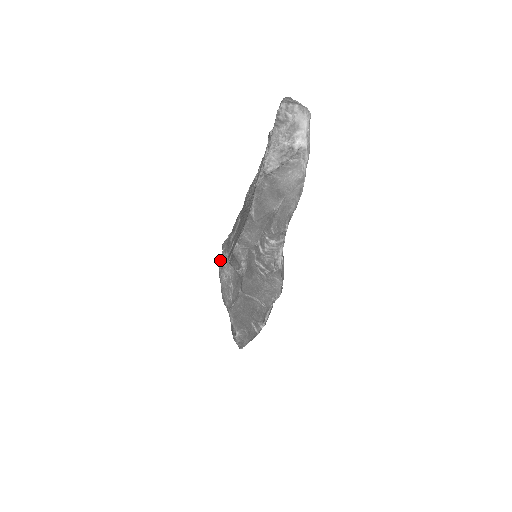
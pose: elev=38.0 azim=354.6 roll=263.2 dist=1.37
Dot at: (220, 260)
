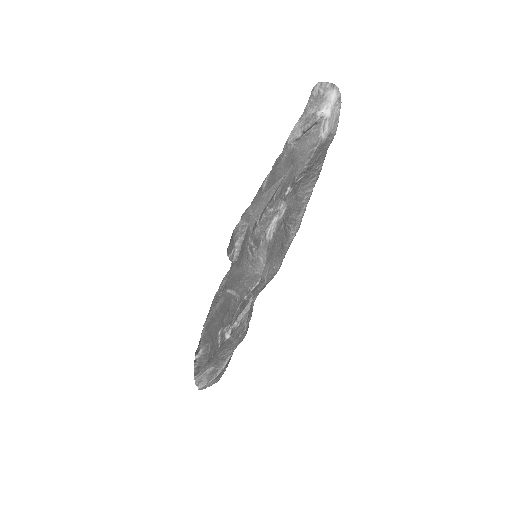
Dot at: occluded
